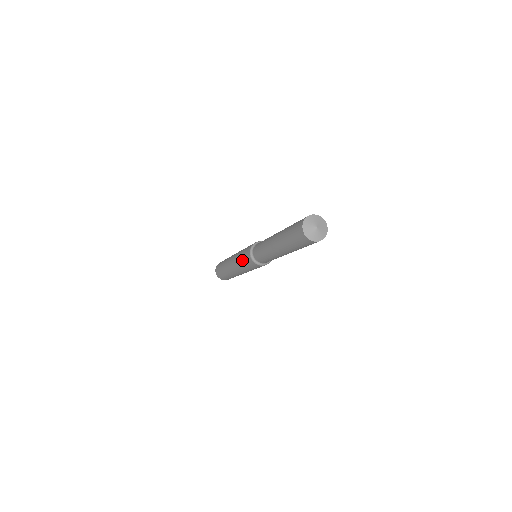
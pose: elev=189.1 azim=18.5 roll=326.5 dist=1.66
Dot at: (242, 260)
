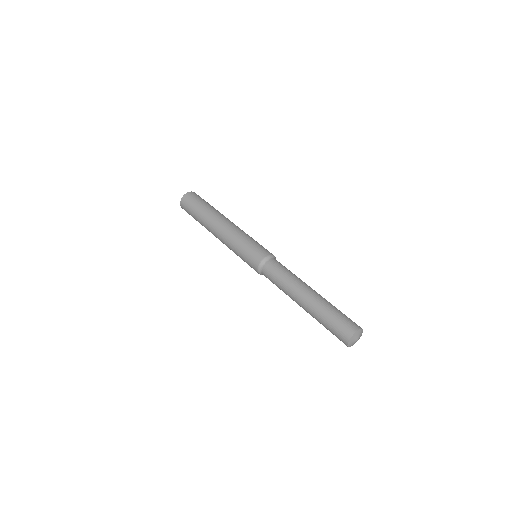
Dot at: (242, 252)
